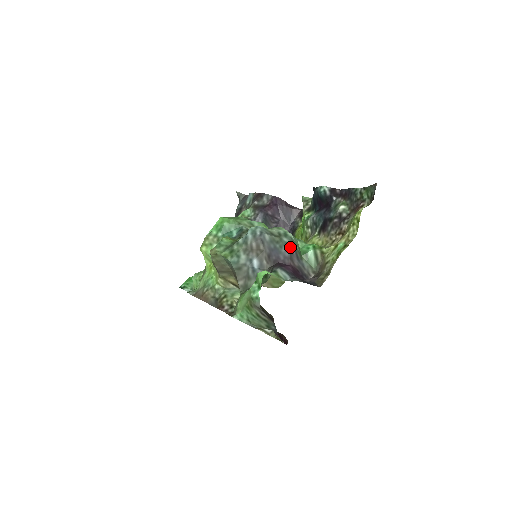
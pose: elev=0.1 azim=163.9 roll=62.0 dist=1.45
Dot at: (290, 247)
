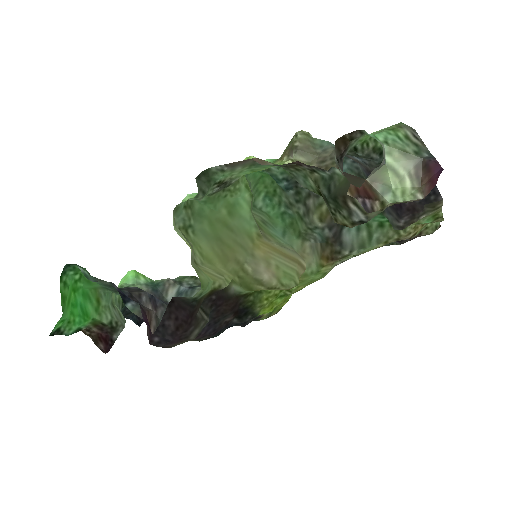
Dot at: occluded
